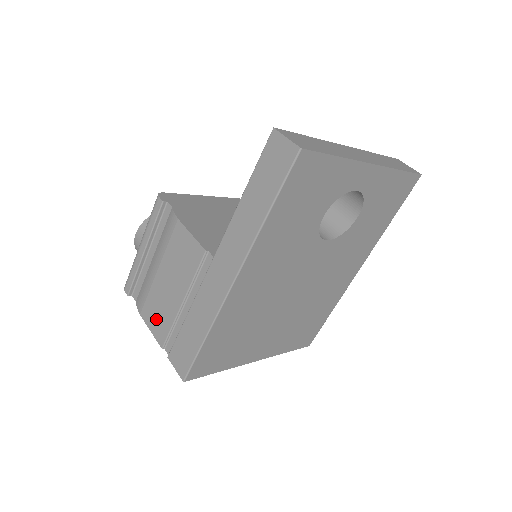
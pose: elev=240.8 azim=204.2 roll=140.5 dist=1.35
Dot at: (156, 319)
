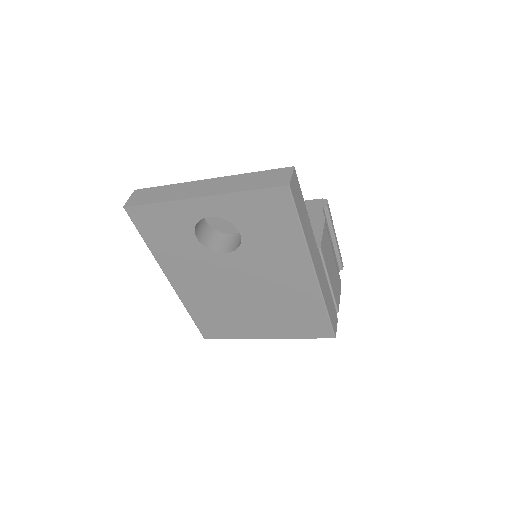
Dot at: occluded
